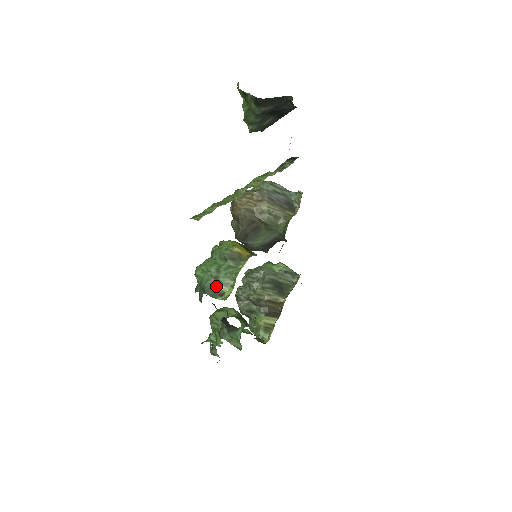
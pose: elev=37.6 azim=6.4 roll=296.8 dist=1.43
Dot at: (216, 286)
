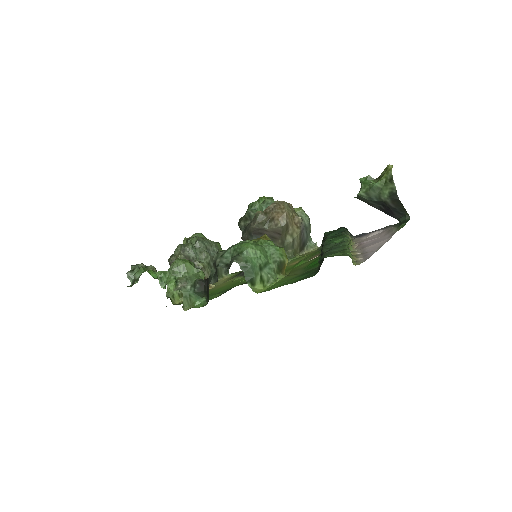
Dot at: (256, 275)
